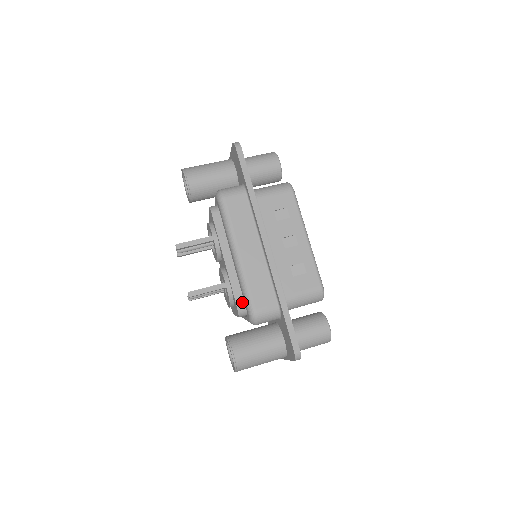
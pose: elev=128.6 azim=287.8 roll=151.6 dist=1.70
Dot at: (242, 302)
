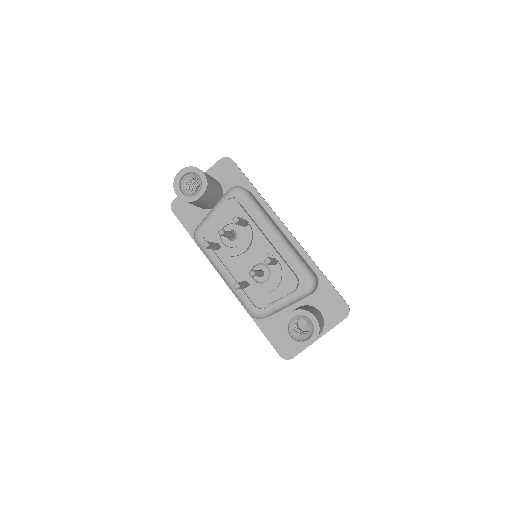
Dot at: (295, 274)
